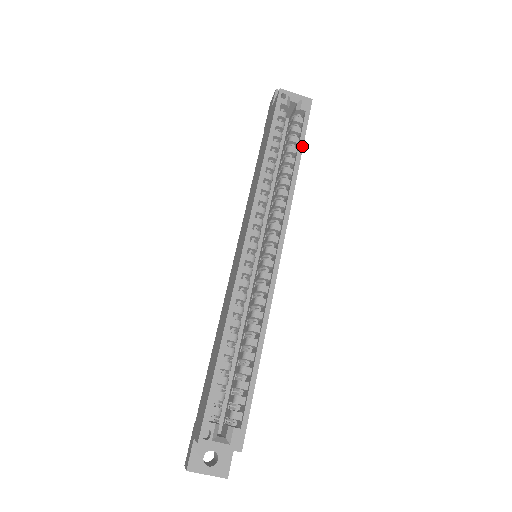
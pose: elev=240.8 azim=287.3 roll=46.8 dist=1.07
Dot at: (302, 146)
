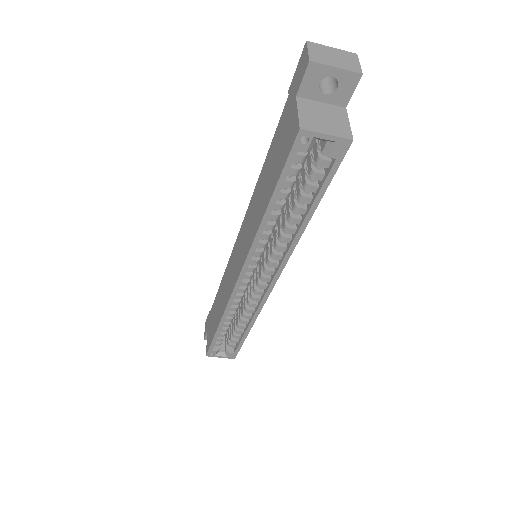
Dot at: (318, 202)
